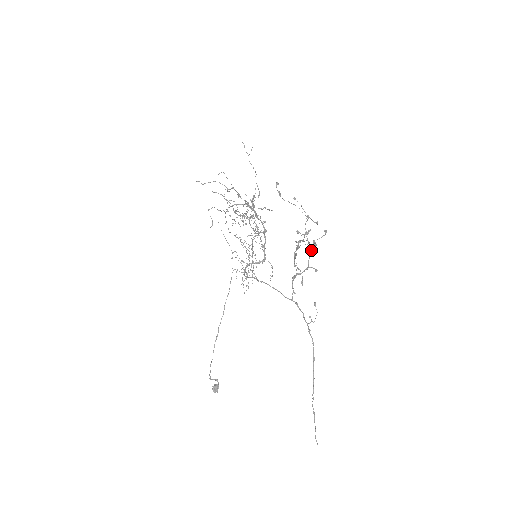
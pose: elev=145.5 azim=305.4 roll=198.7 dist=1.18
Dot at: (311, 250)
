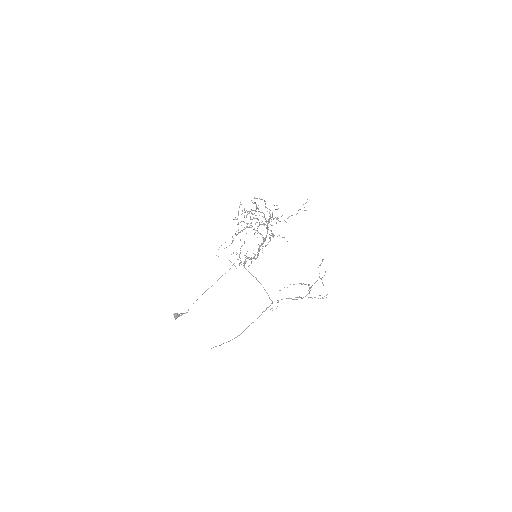
Dot at: (309, 293)
